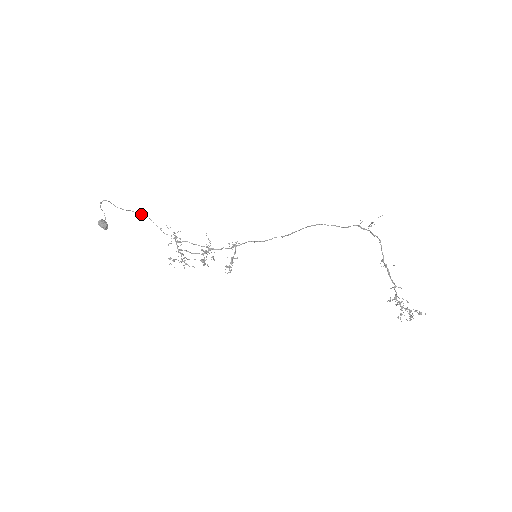
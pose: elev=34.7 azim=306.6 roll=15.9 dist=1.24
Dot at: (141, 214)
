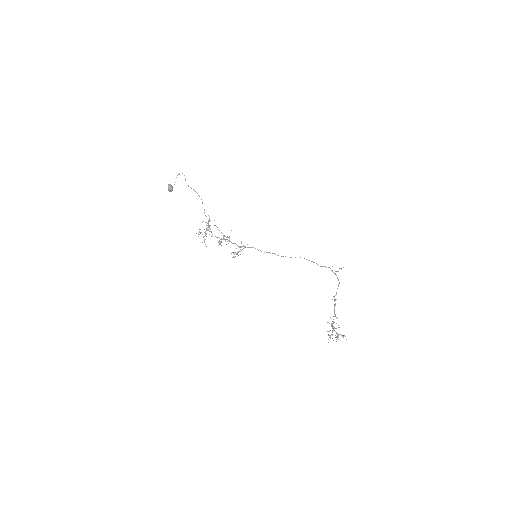
Dot at: (198, 195)
